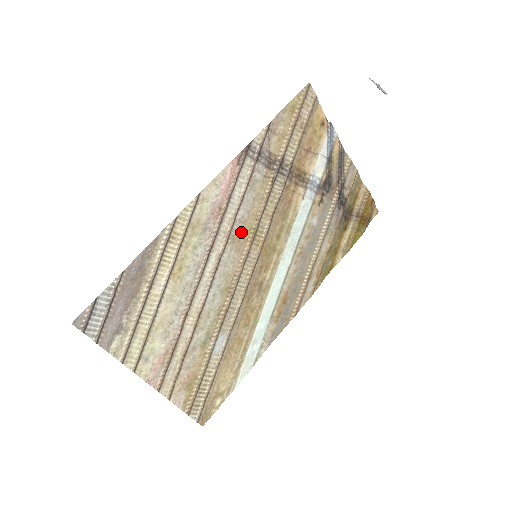
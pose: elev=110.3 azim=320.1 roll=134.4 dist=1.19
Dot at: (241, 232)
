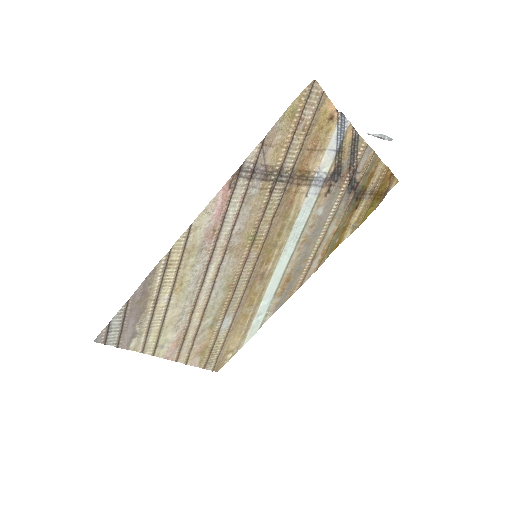
Dot at: (239, 241)
